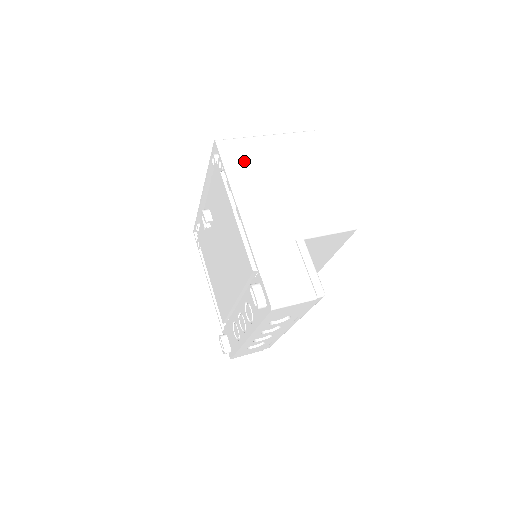
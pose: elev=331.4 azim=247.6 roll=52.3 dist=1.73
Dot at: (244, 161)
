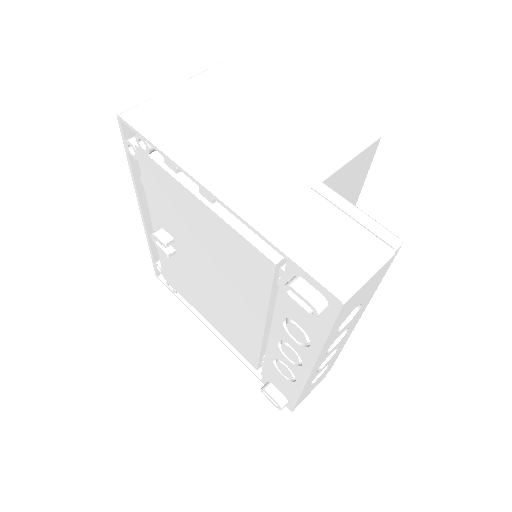
Dot at: (175, 122)
